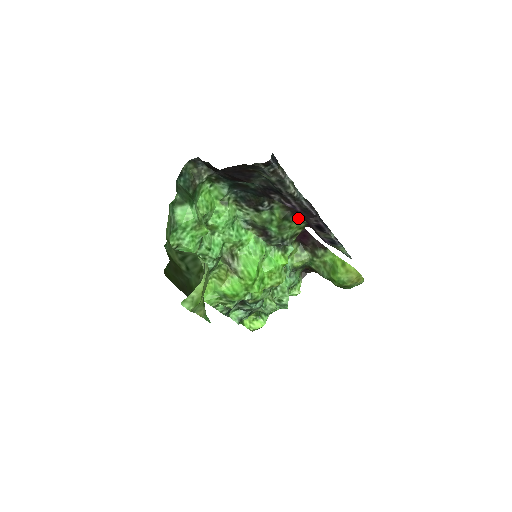
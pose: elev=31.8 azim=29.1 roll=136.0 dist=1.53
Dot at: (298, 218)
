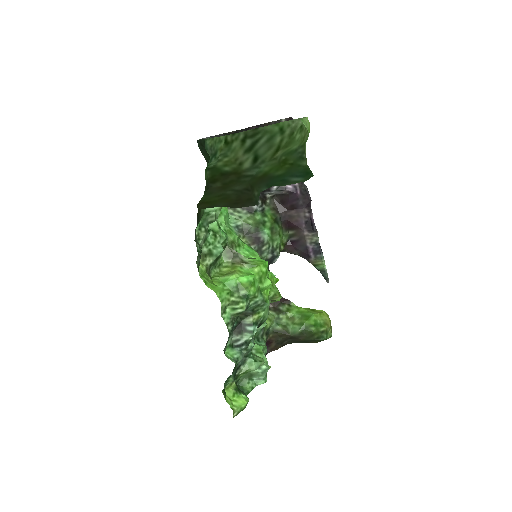
Dot at: (283, 227)
